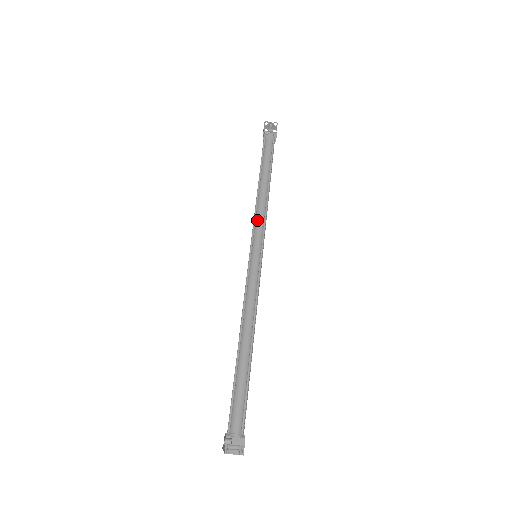
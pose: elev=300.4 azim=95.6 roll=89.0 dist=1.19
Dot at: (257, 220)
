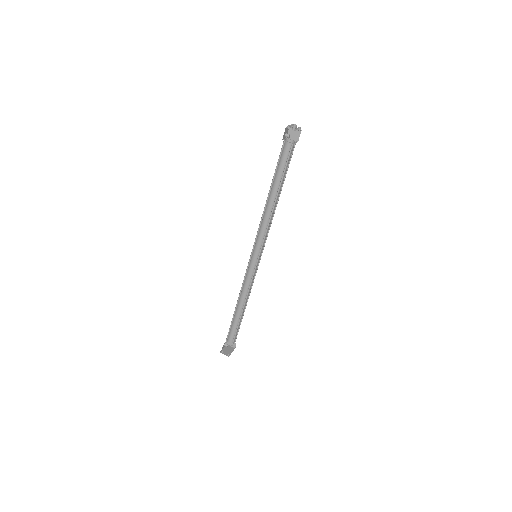
Dot at: (264, 224)
